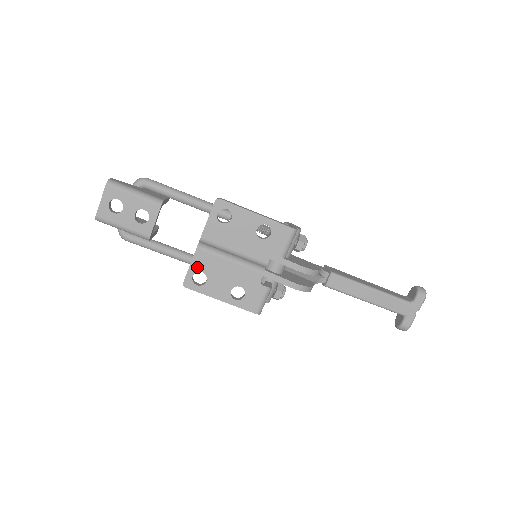
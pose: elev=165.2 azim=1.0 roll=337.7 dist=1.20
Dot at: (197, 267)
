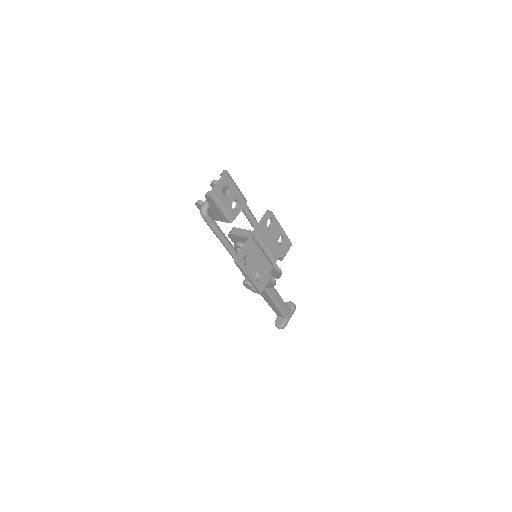
Dot at: (248, 251)
